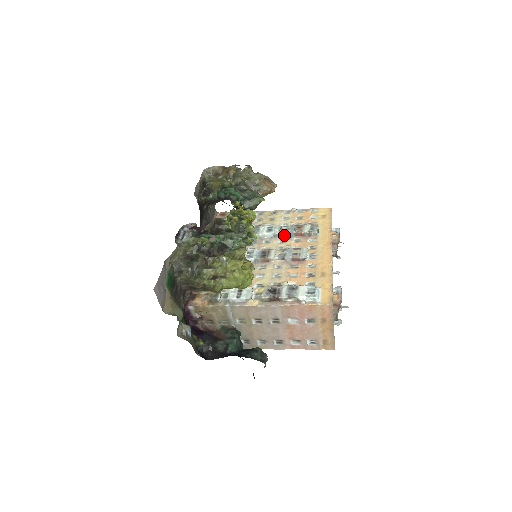
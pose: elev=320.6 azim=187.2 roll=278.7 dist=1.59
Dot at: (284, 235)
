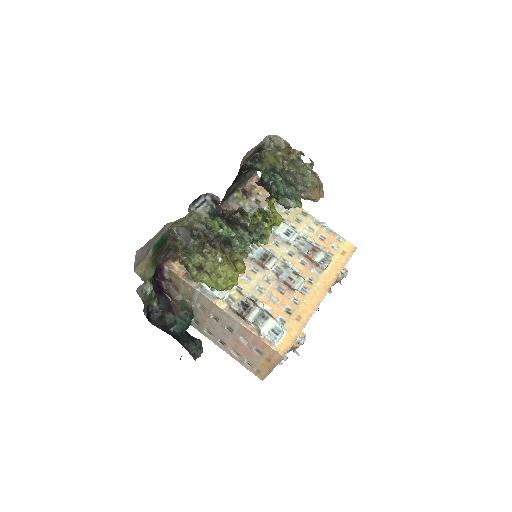
Dot at: (296, 248)
